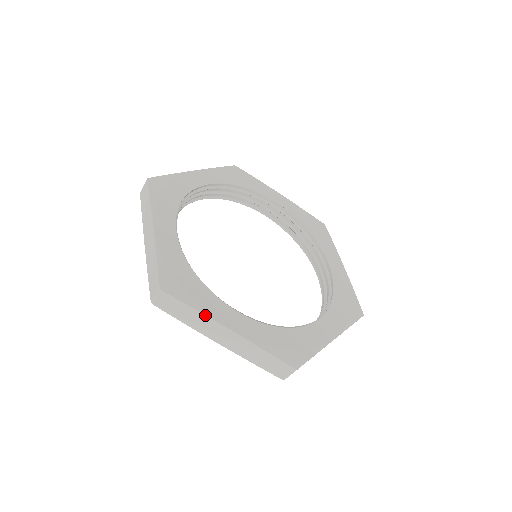
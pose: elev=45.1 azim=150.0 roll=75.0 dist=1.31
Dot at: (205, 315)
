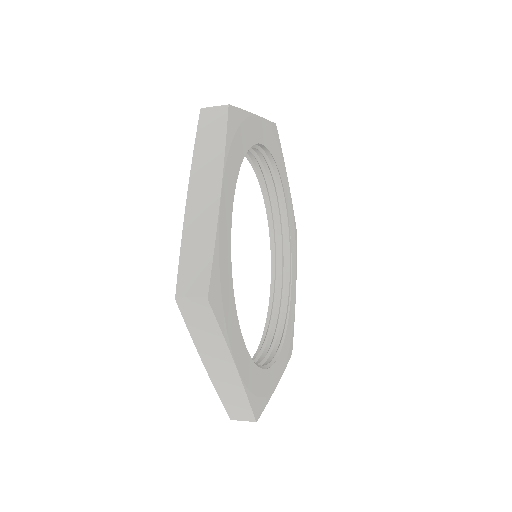
Dot at: occluded
